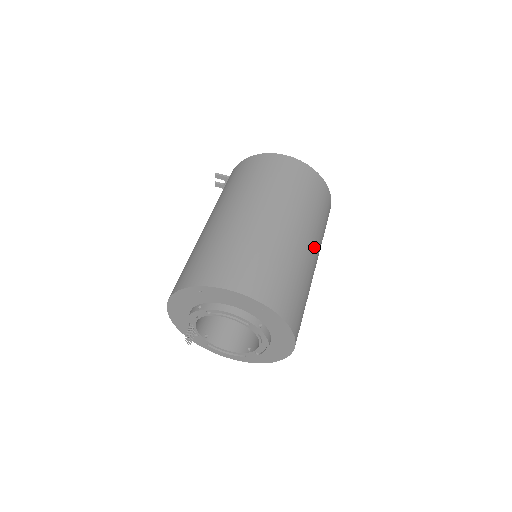
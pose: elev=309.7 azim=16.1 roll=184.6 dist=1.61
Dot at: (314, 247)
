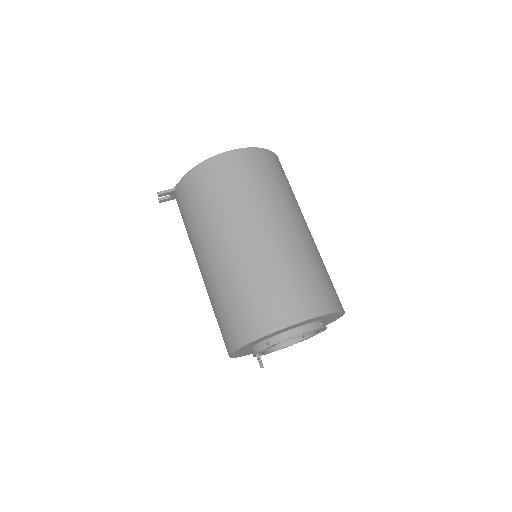
Dot at: (306, 224)
